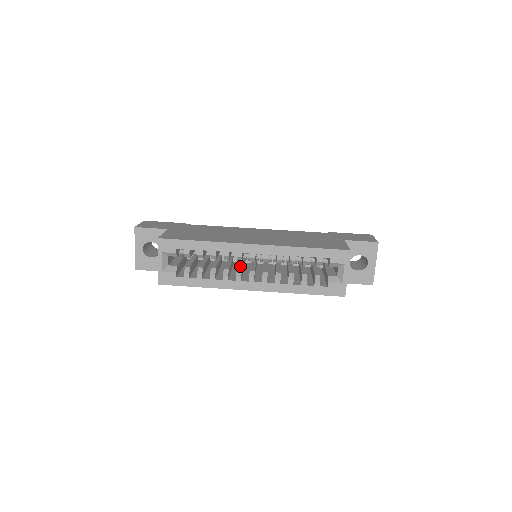
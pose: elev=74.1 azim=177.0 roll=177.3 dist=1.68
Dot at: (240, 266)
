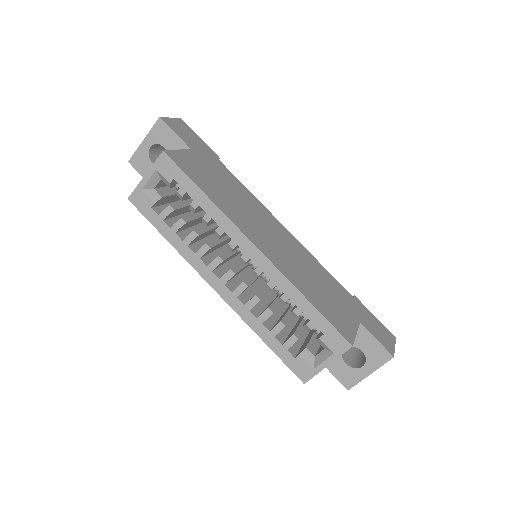
Dot at: (227, 254)
